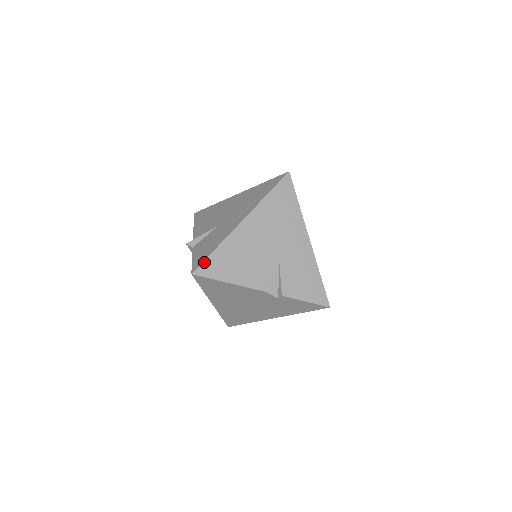
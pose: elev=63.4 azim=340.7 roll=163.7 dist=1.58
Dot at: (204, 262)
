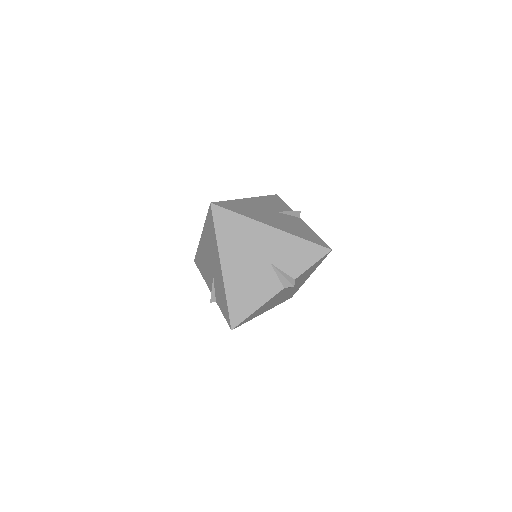
Dot at: (230, 316)
